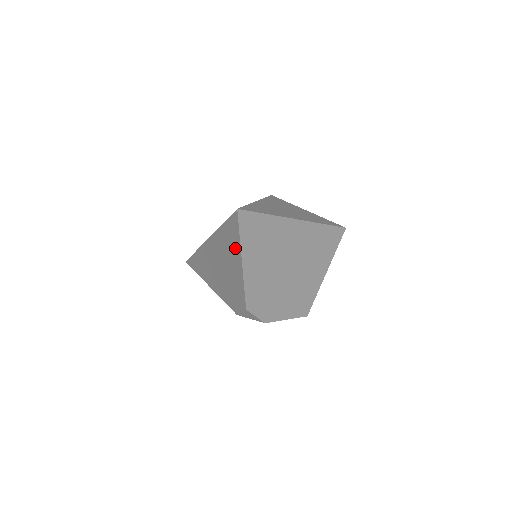
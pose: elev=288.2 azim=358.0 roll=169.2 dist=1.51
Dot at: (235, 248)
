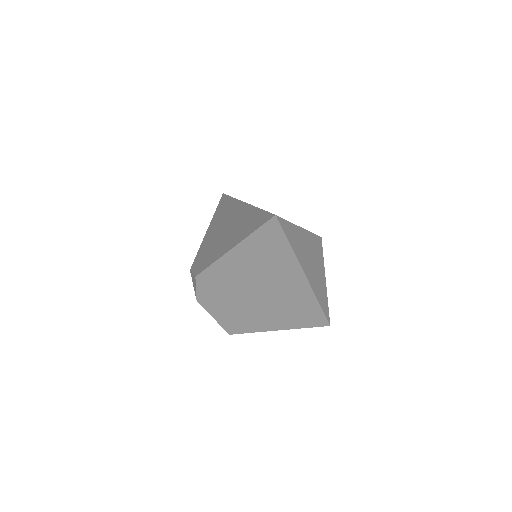
Dot at: (243, 234)
